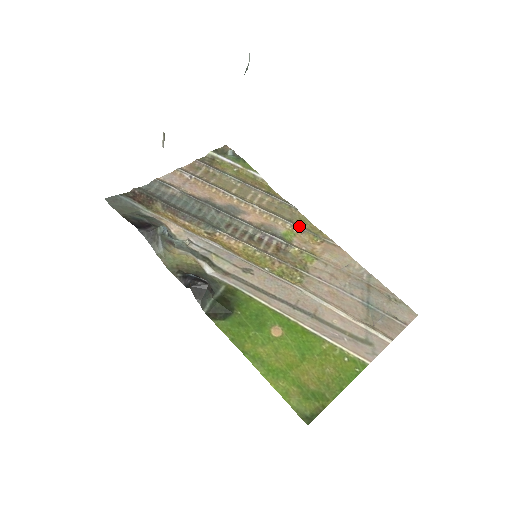
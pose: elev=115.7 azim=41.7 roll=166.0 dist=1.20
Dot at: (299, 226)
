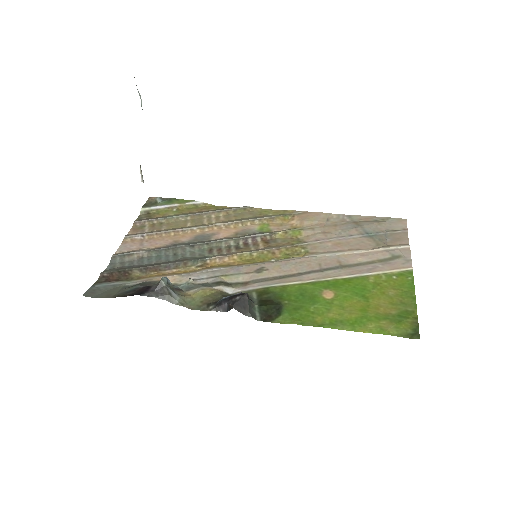
Dot at: (265, 217)
